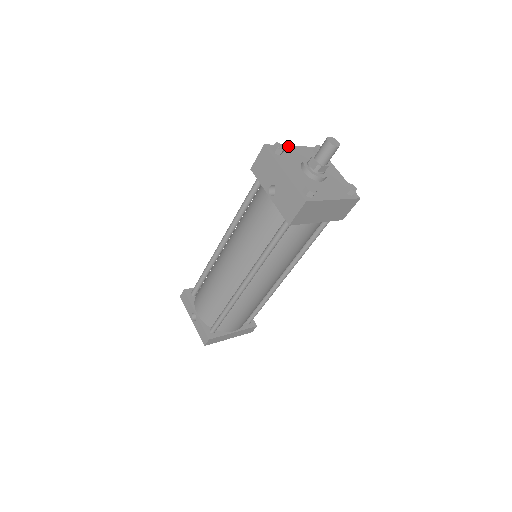
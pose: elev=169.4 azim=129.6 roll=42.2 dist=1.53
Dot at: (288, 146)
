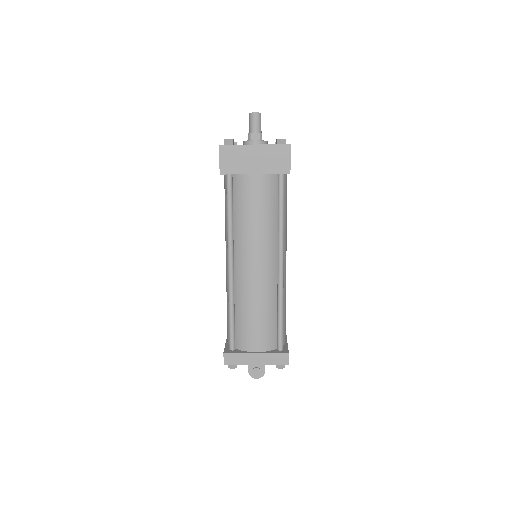
Dot at: occluded
